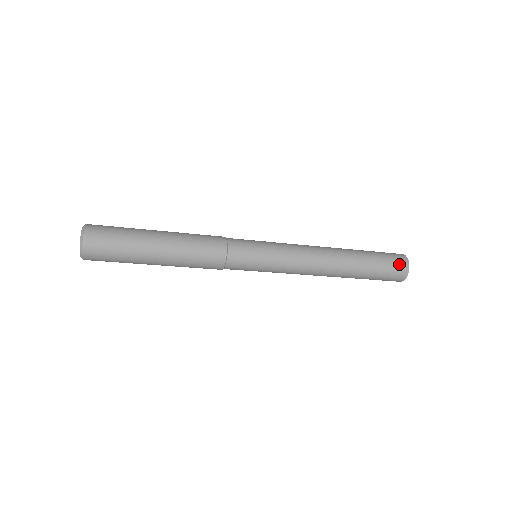
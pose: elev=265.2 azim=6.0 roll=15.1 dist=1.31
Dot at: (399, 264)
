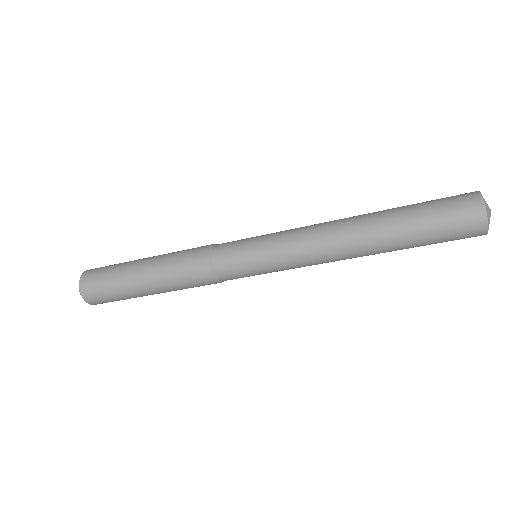
Dot at: (464, 209)
